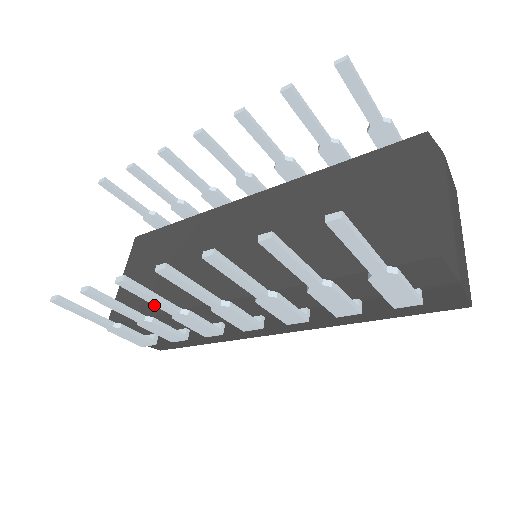
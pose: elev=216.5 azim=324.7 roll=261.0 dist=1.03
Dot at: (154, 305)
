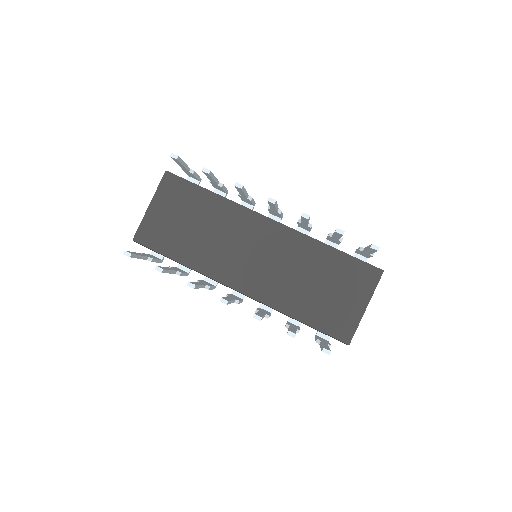
Dot at: occluded
